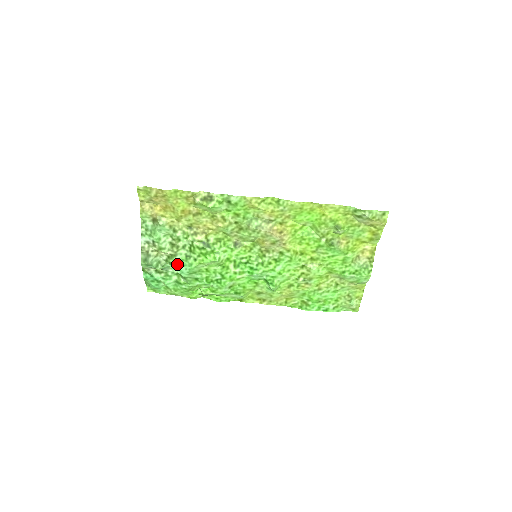
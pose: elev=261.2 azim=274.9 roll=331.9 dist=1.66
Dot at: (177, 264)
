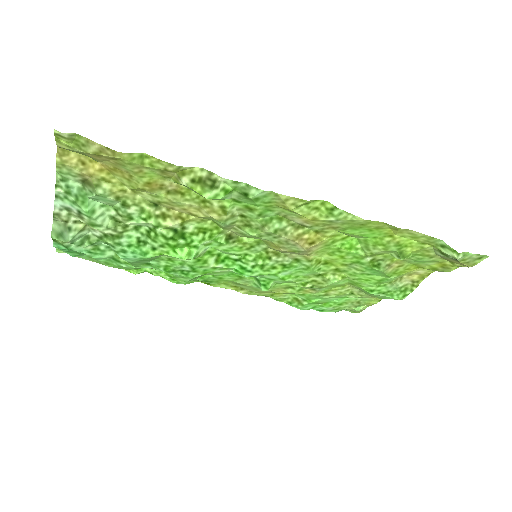
Dot at: (120, 248)
